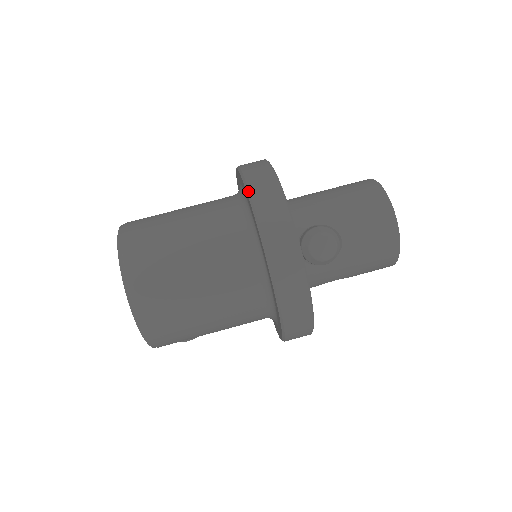
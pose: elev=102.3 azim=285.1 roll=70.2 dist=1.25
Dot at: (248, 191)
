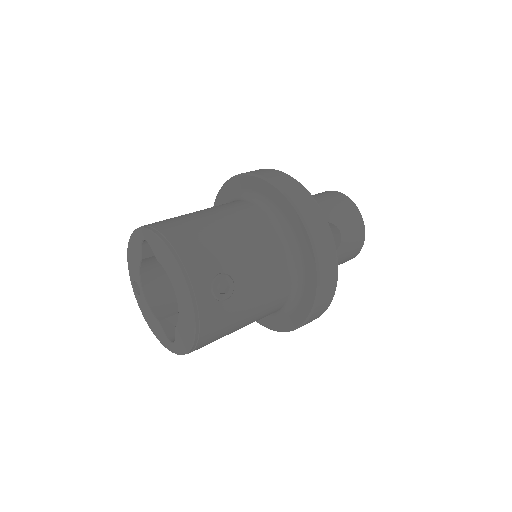
Dot at: (214, 203)
